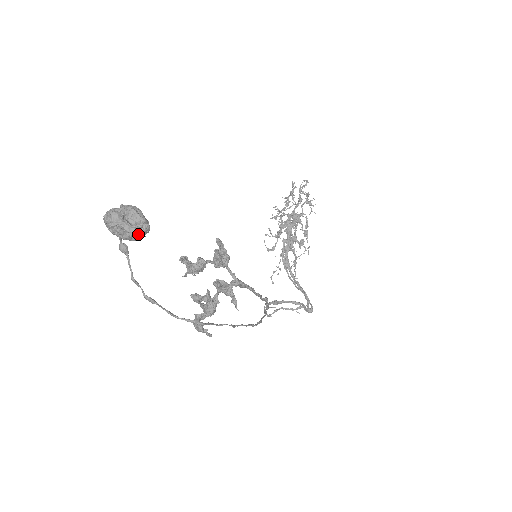
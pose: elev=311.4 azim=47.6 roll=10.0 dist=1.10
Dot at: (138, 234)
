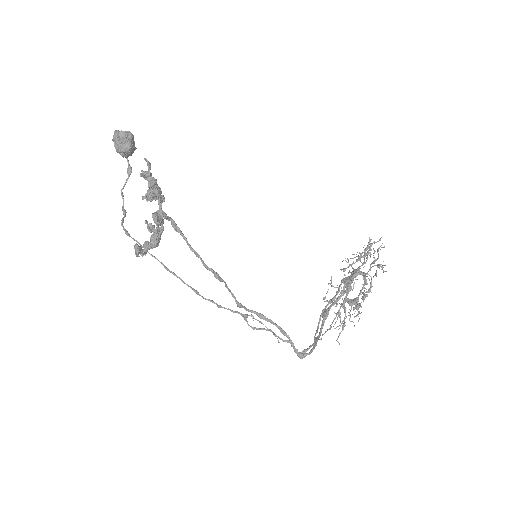
Dot at: (120, 148)
